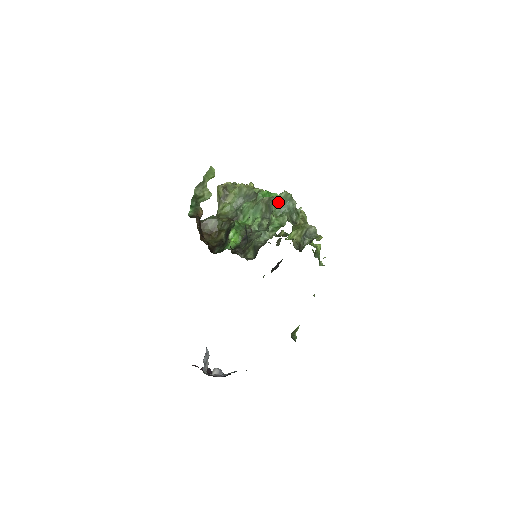
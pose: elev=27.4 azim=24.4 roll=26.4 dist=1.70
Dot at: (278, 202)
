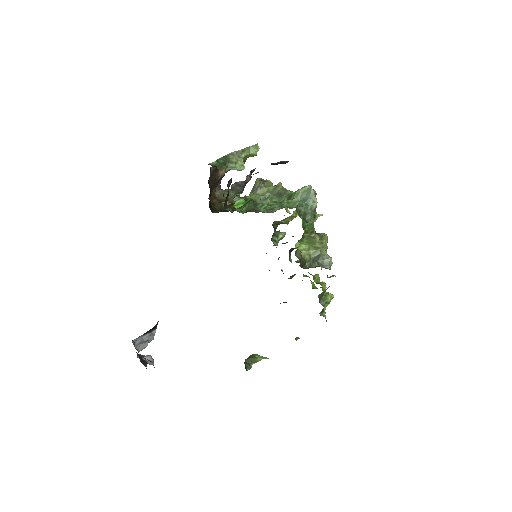
Dot at: (299, 193)
